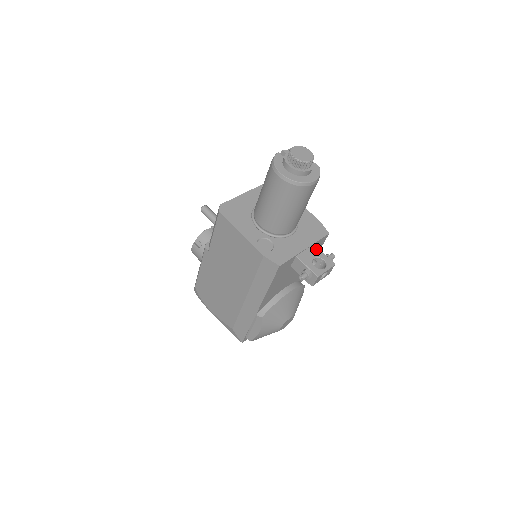
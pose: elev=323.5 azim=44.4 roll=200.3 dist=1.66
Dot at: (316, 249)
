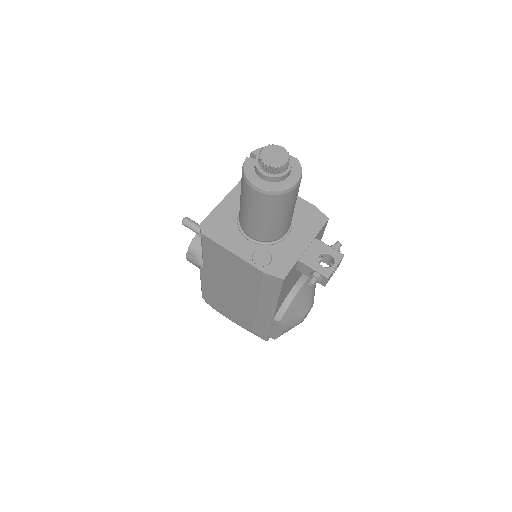
Dot at: (319, 243)
